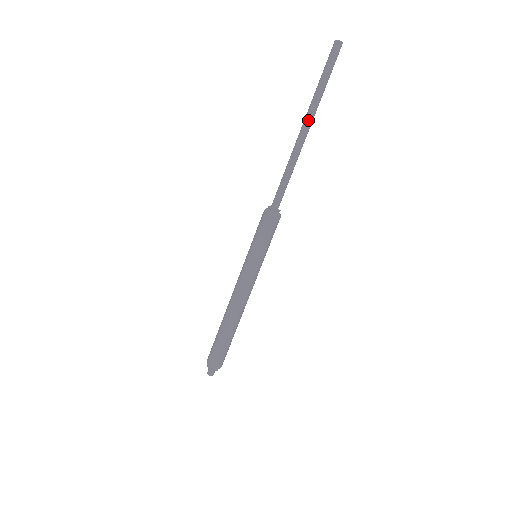
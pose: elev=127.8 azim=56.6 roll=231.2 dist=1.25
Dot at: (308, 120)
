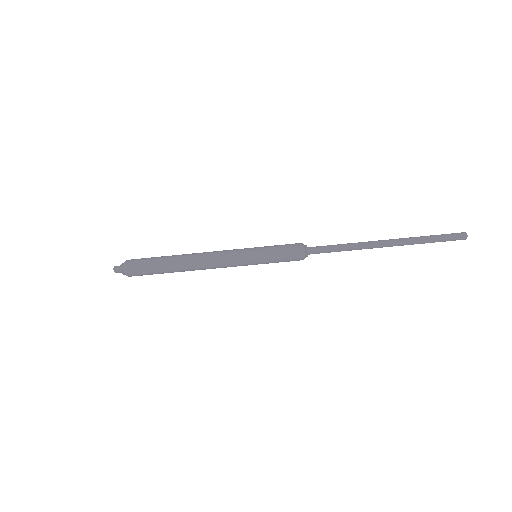
Dot at: (395, 239)
